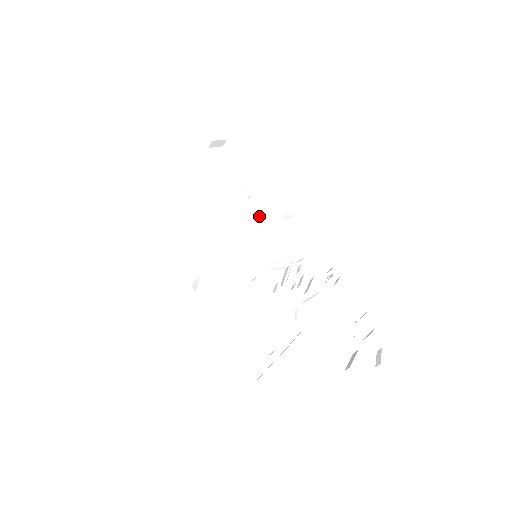
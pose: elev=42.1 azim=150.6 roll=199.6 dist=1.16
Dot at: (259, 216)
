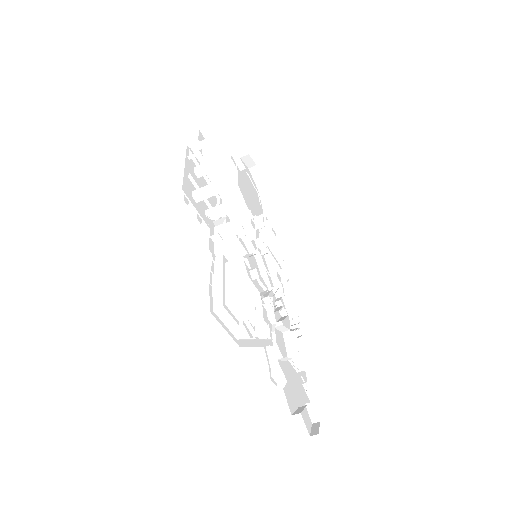
Dot at: (264, 233)
